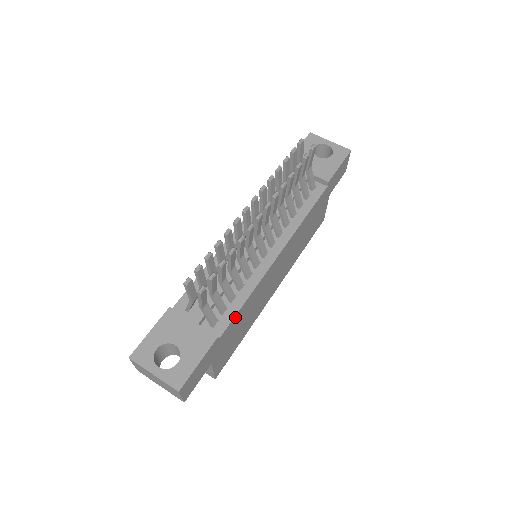
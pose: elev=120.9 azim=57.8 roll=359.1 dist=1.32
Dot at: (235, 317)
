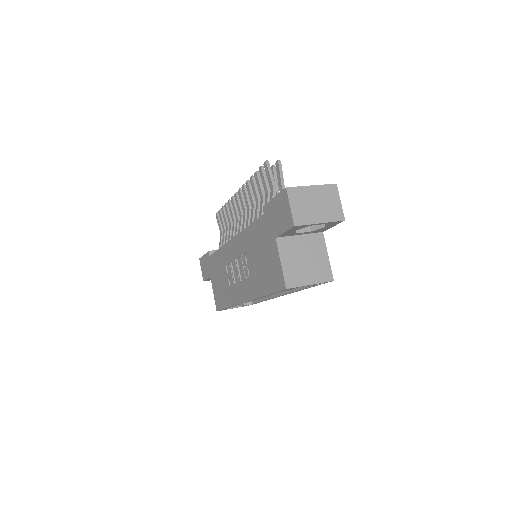
Dot at: occluded
